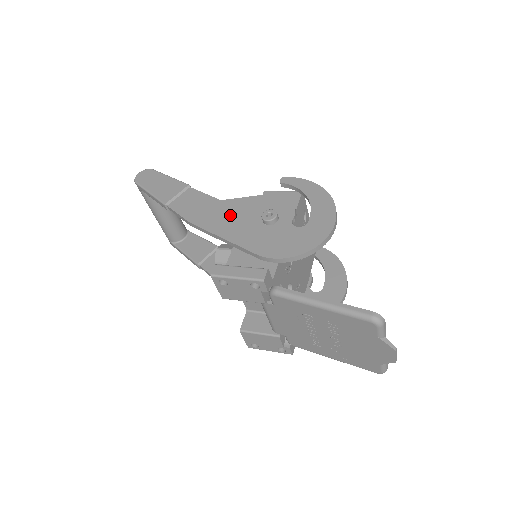
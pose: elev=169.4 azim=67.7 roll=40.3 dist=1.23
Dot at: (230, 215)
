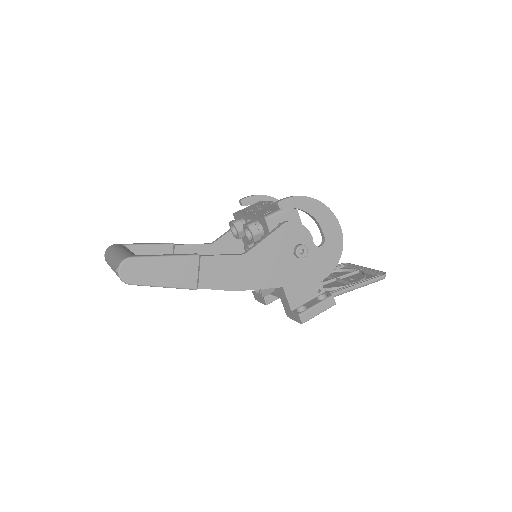
Dot at: (265, 265)
